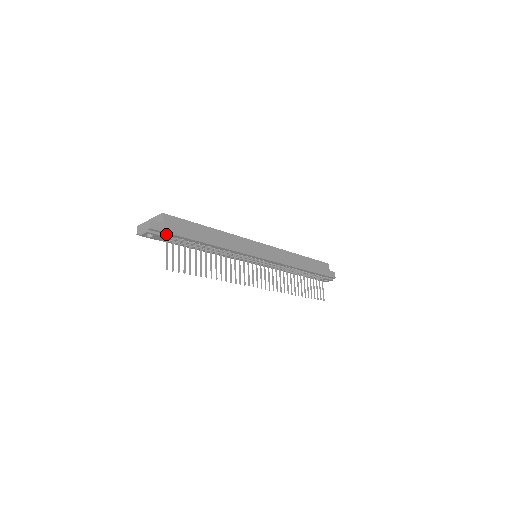
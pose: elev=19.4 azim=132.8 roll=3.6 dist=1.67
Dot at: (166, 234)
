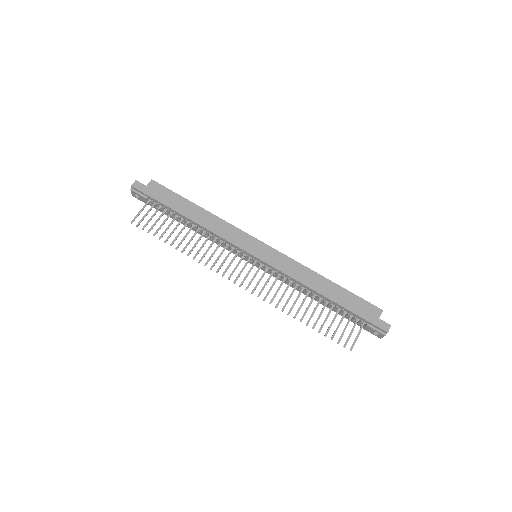
Dot at: (147, 197)
